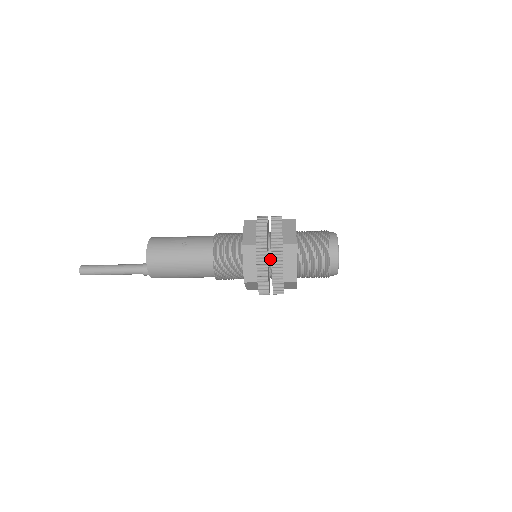
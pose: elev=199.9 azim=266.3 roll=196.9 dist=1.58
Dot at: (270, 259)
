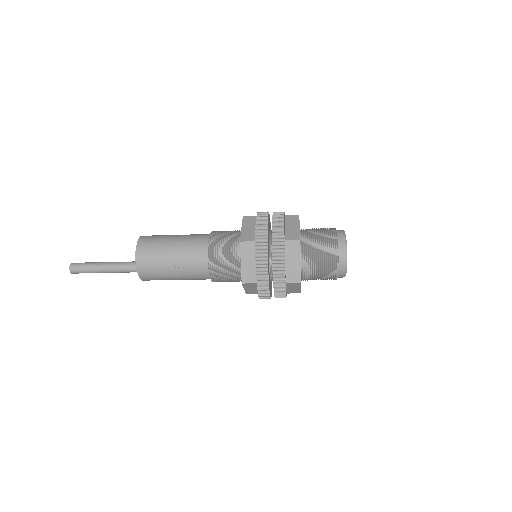
Dot at: (272, 279)
